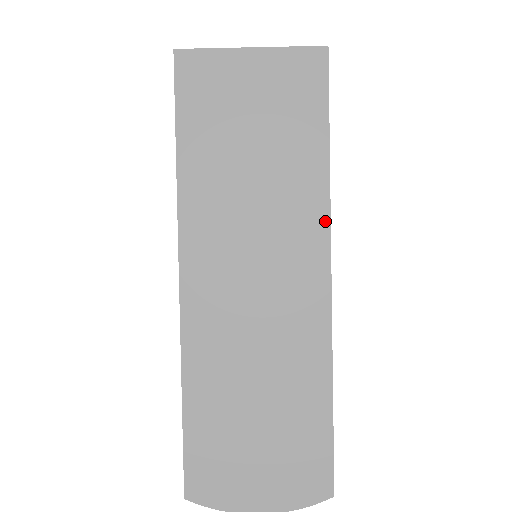
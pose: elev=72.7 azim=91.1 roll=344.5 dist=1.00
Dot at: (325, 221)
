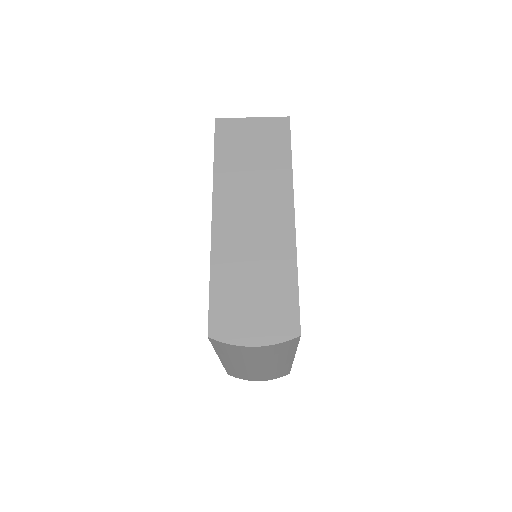
Dot at: (290, 189)
